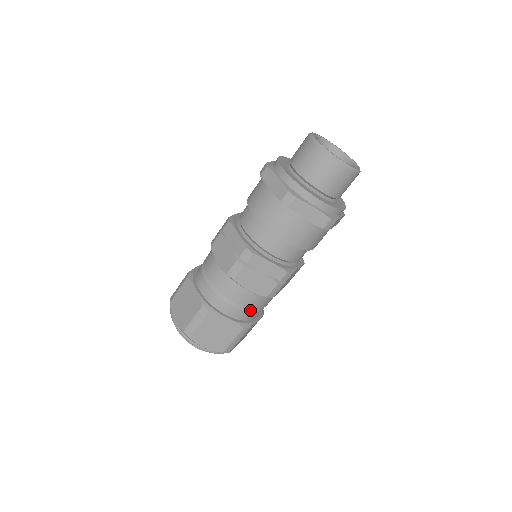
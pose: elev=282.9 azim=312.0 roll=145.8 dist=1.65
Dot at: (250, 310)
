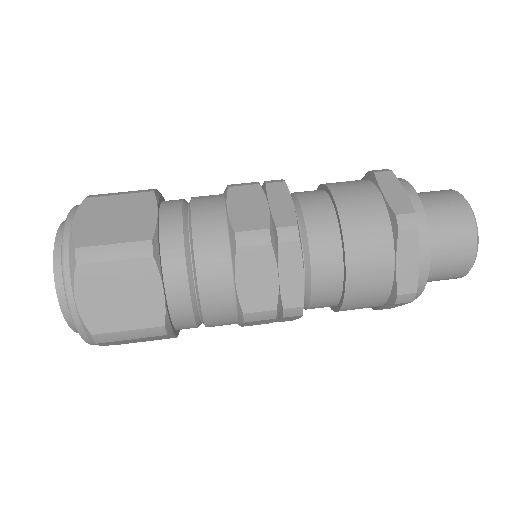
Dot at: (195, 311)
